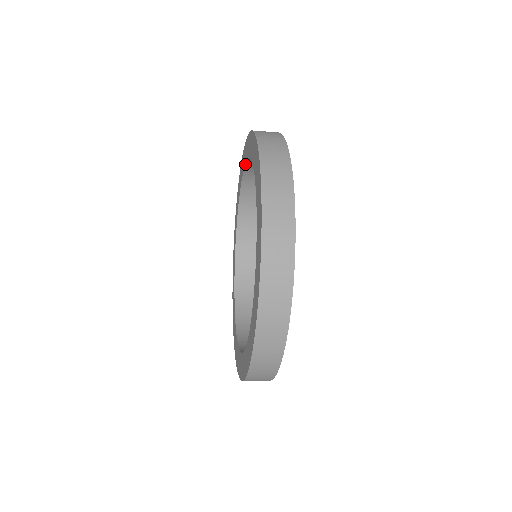
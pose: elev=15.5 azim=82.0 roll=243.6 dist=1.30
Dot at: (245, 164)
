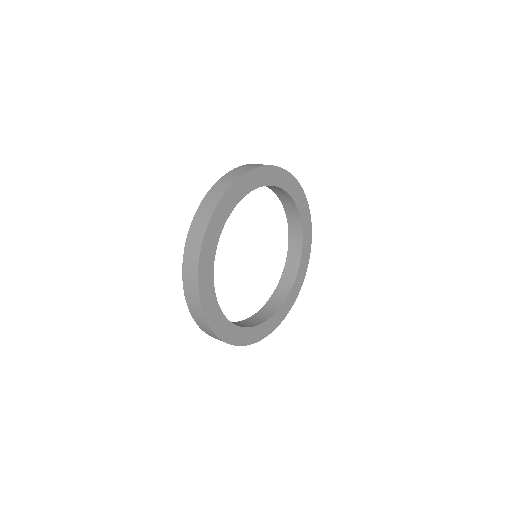
Dot at: occluded
